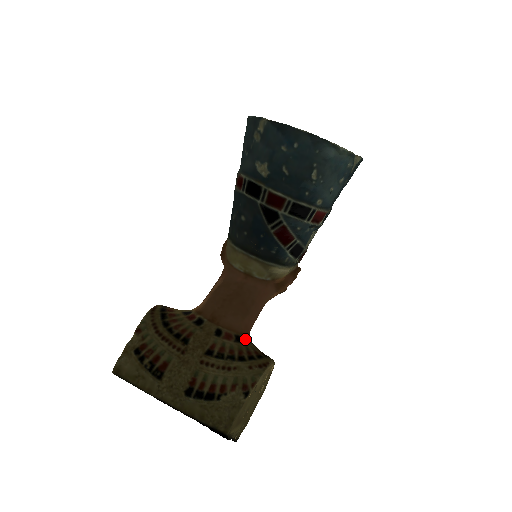
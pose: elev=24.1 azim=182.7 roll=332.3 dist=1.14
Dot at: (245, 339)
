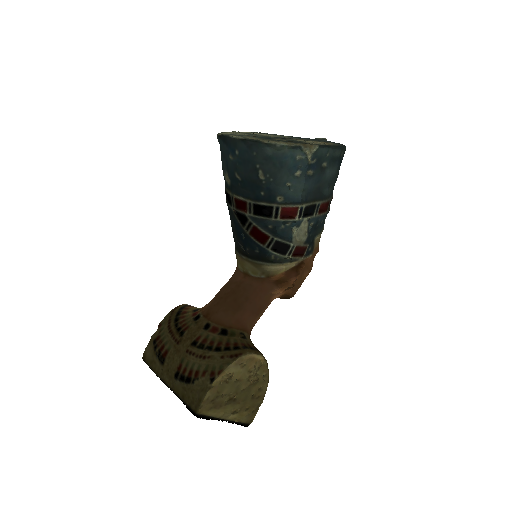
Dot at: (232, 332)
